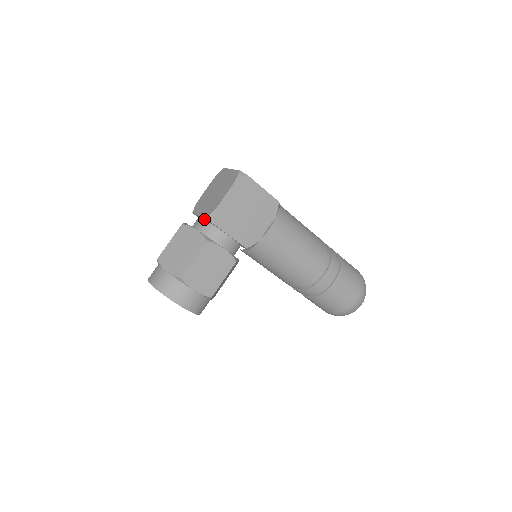
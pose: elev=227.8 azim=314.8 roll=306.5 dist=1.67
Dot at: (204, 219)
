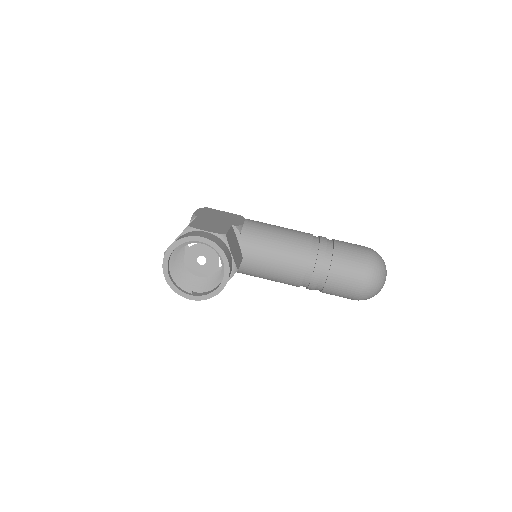
Dot at: occluded
